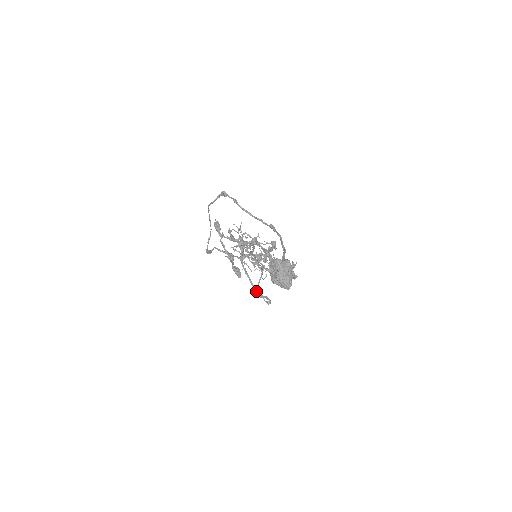
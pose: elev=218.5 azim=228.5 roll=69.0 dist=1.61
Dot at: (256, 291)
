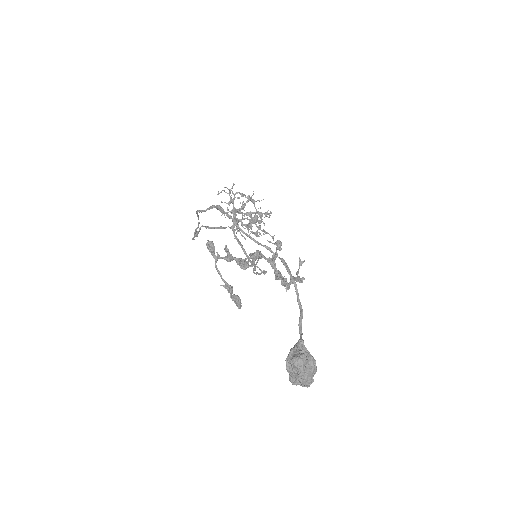
Dot at: (250, 261)
